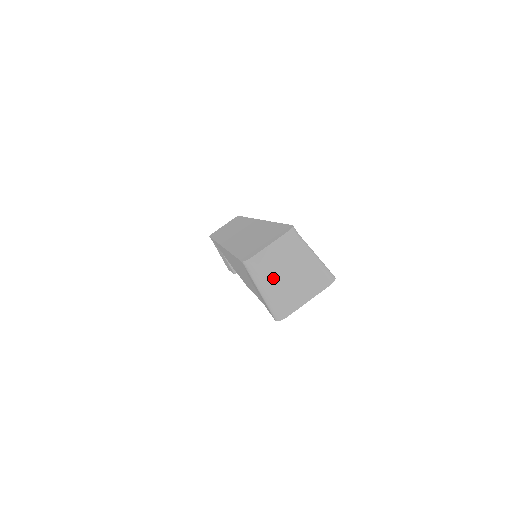
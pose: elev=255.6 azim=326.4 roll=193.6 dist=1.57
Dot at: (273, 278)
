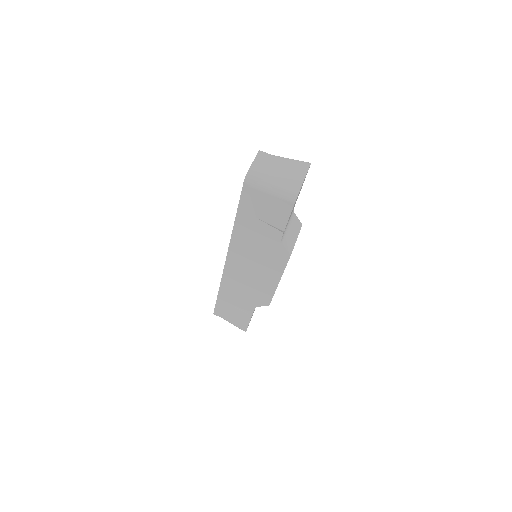
Dot at: (271, 177)
